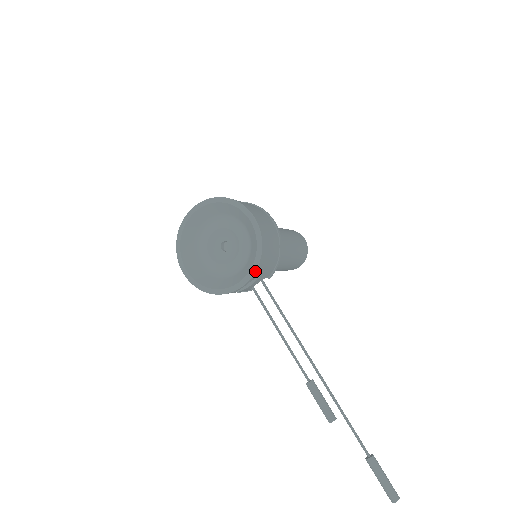
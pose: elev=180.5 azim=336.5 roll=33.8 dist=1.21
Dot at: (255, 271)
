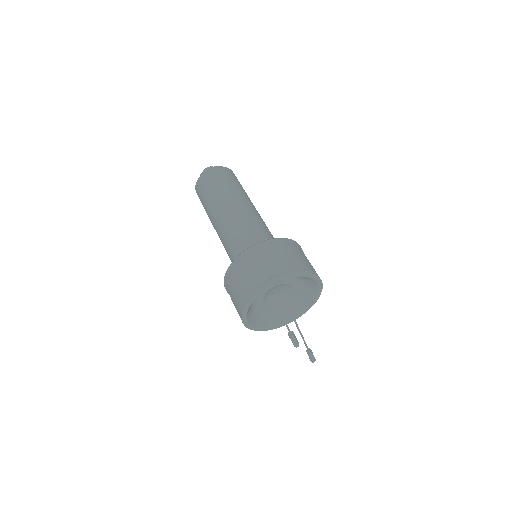
Dot at: occluded
